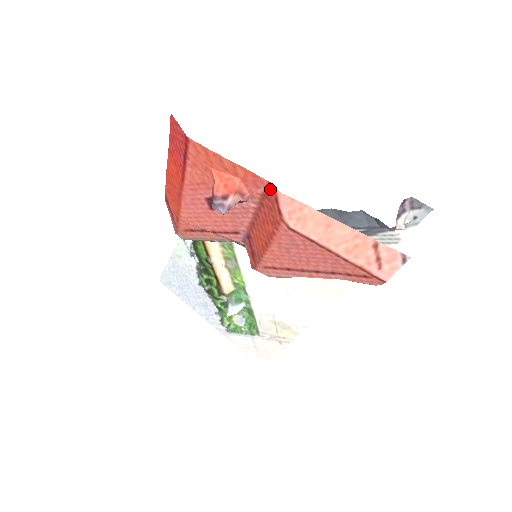
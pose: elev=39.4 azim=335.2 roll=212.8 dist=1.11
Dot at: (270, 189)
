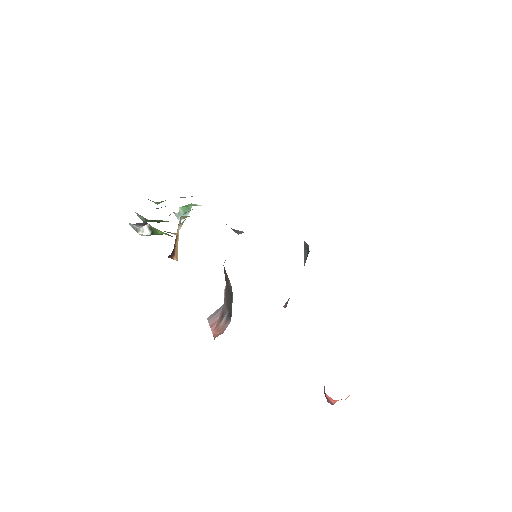
Dot at: occluded
